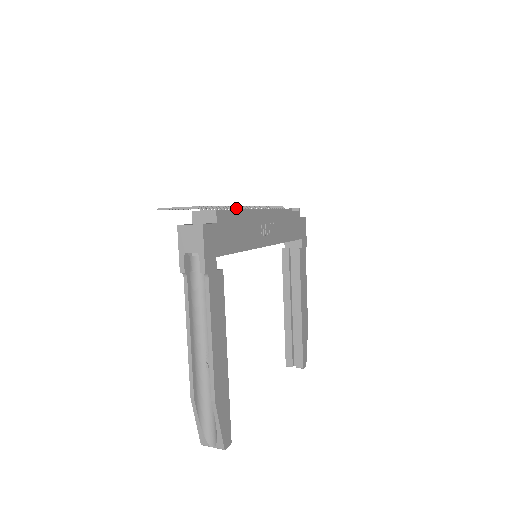
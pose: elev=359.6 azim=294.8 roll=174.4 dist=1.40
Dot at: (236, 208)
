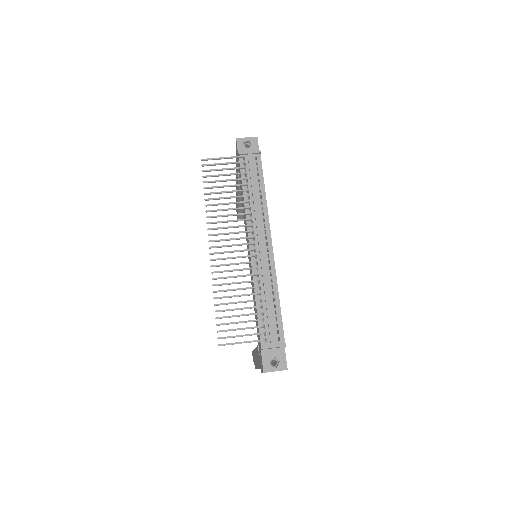
Dot at: (258, 275)
